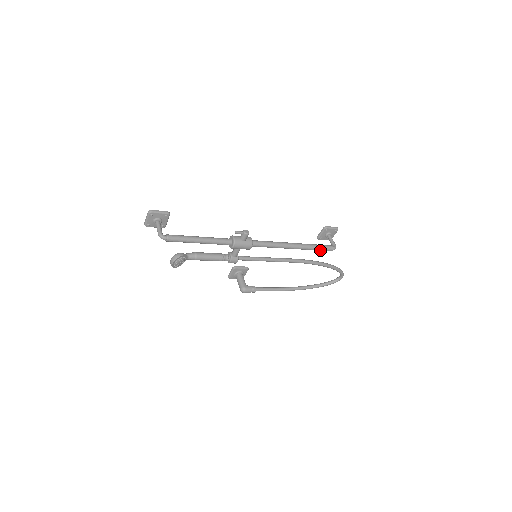
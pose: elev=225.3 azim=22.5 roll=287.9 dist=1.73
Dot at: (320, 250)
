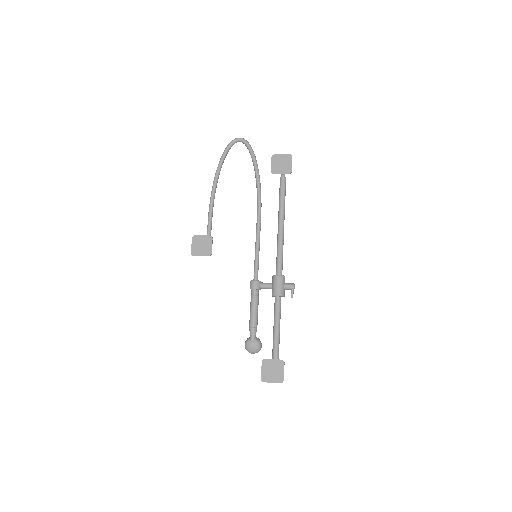
Dot at: occluded
